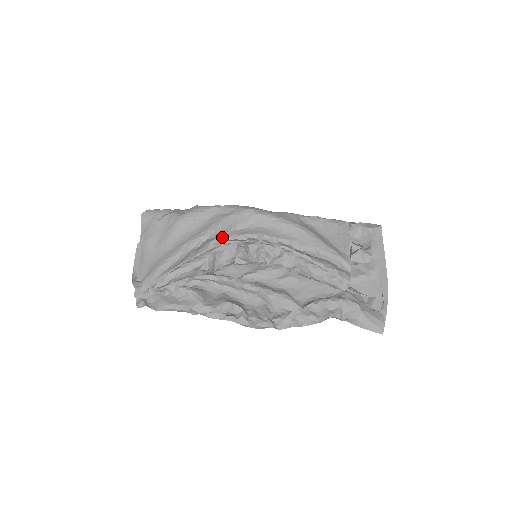
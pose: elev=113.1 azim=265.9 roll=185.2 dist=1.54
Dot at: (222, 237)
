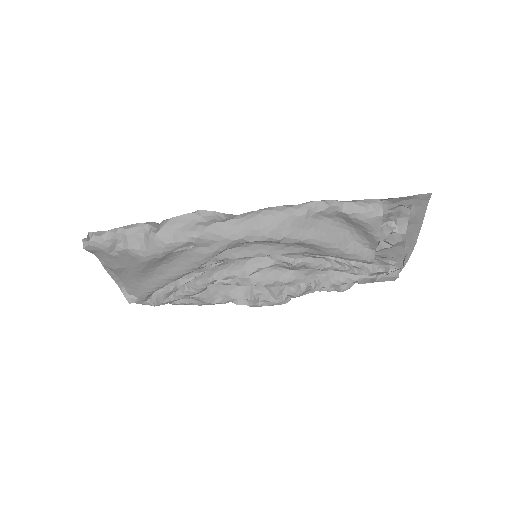
Dot at: (209, 261)
